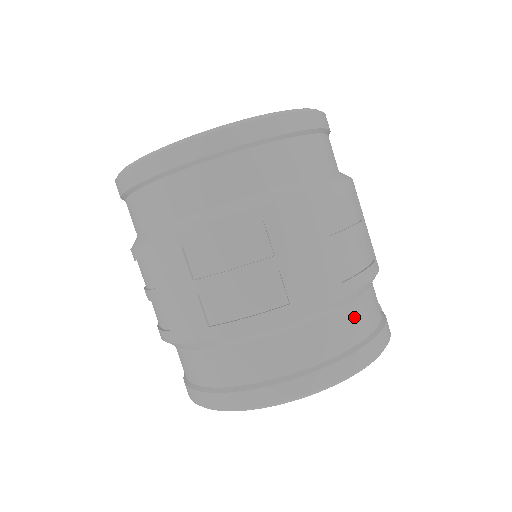
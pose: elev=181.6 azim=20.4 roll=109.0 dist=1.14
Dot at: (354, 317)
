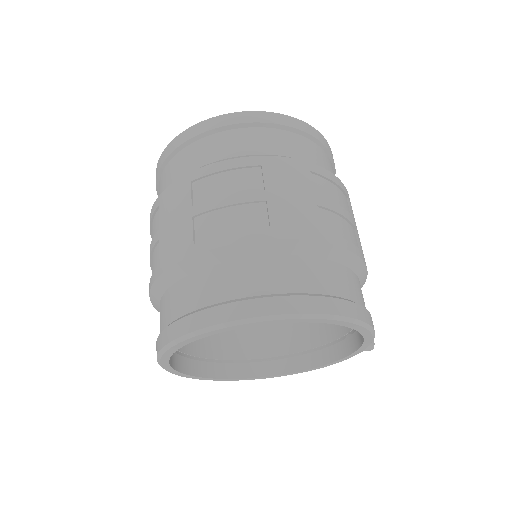
Dot at: (332, 273)
